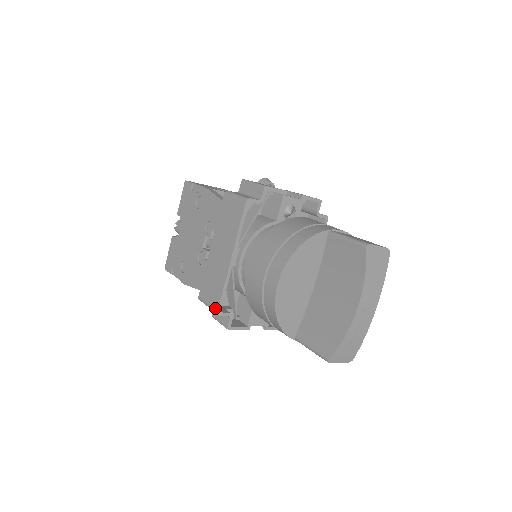
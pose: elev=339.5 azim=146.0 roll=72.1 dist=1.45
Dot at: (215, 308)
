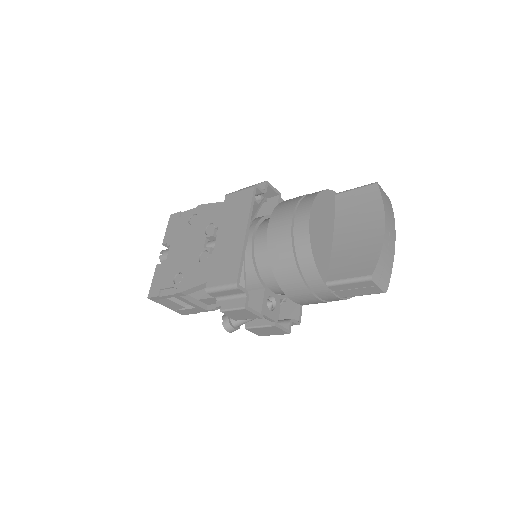
Dot at: (233, 282)
